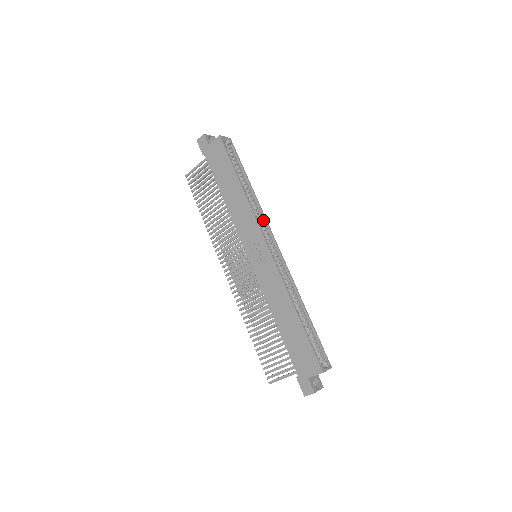
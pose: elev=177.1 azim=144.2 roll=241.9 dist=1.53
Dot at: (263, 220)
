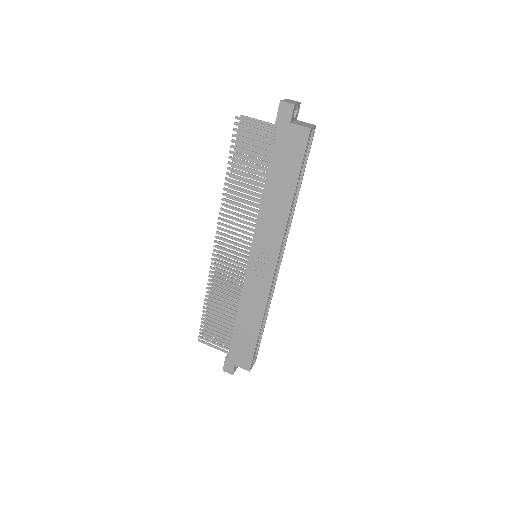
Dot at: (286, 233)
